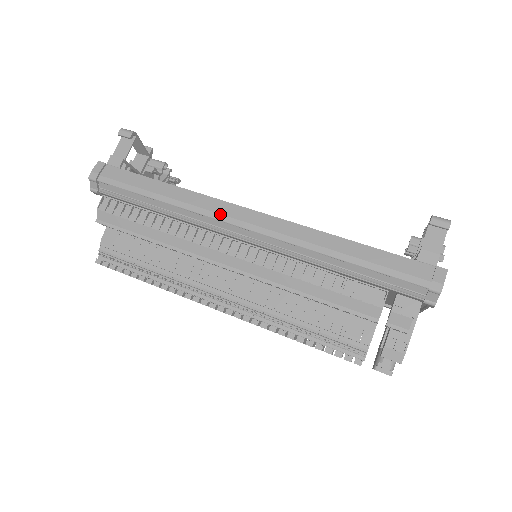
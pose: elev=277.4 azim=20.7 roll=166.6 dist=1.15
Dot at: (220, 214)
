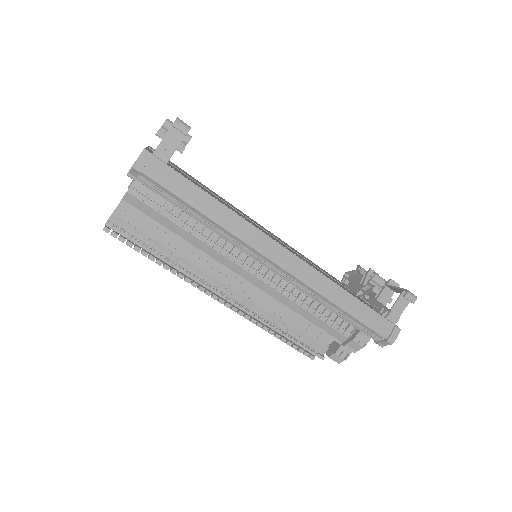
Dot at: (259, 246)
